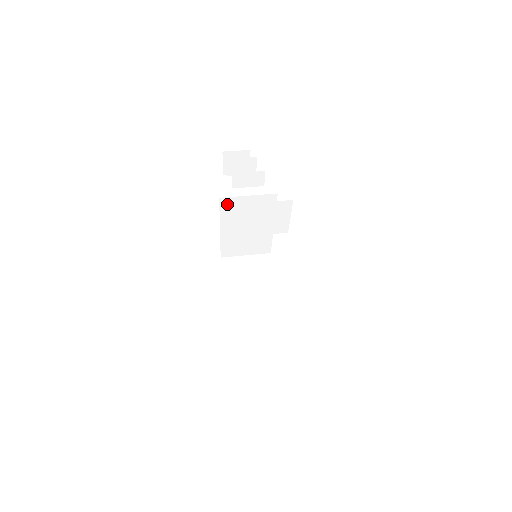
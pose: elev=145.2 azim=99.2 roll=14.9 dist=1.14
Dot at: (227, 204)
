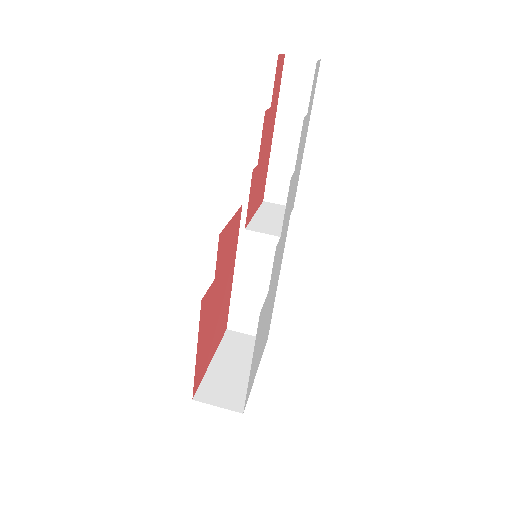
Dot at: occluded
